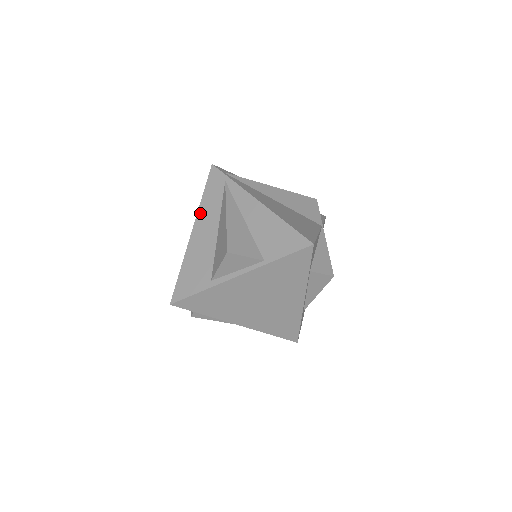
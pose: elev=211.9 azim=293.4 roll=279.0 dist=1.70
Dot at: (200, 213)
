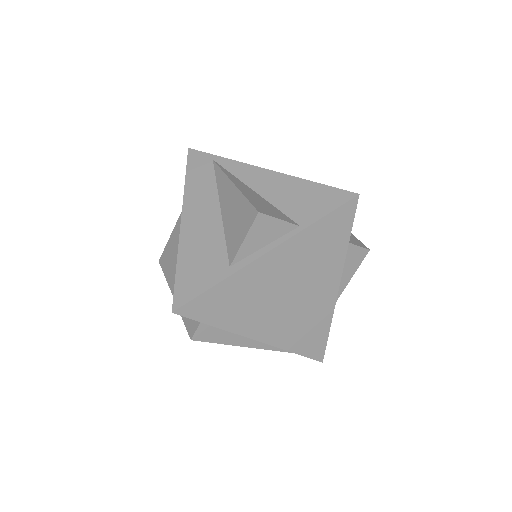
Dot at: (187, 198)
